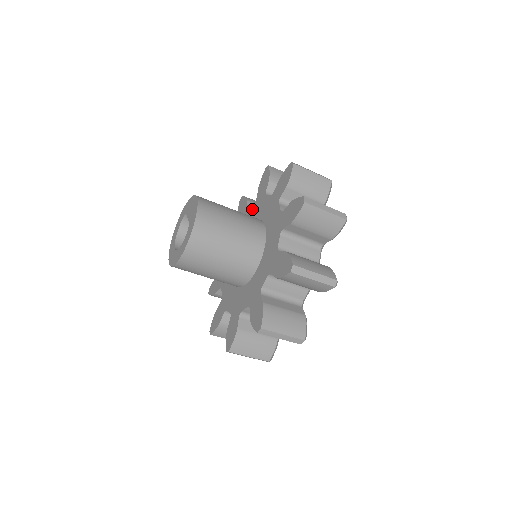
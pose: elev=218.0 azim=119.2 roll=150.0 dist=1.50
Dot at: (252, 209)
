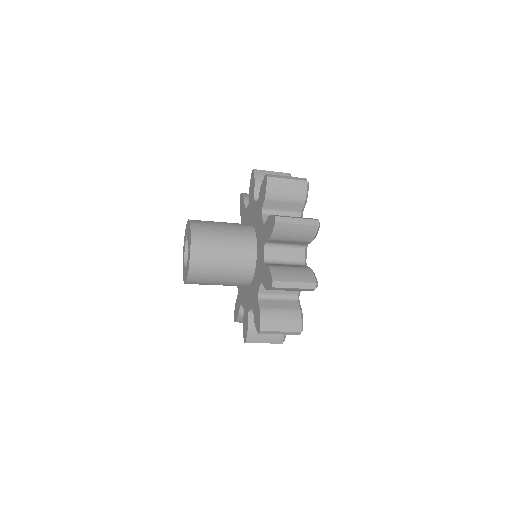
Dot at: (247, 211)
